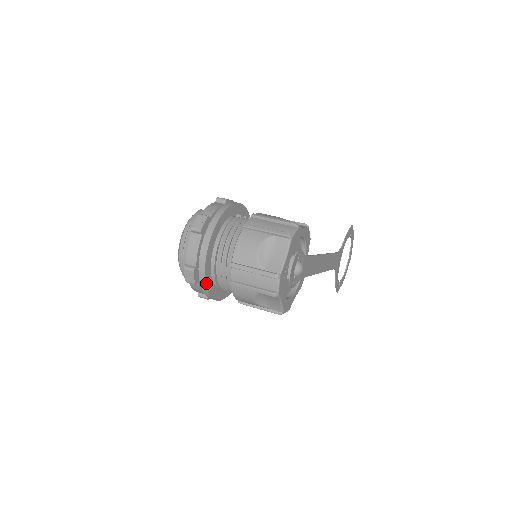
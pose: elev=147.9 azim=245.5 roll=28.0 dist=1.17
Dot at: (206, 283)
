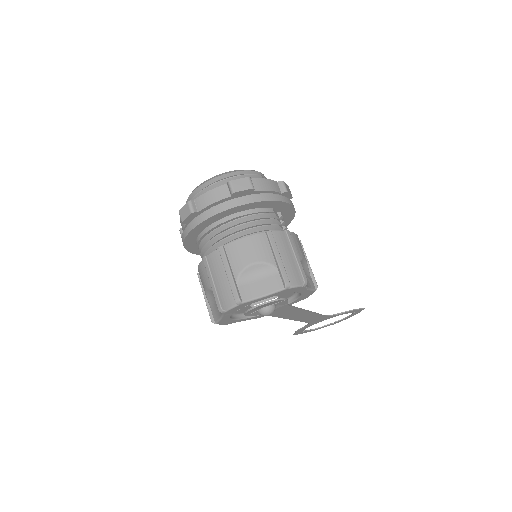
Dot at: (190, 233)
